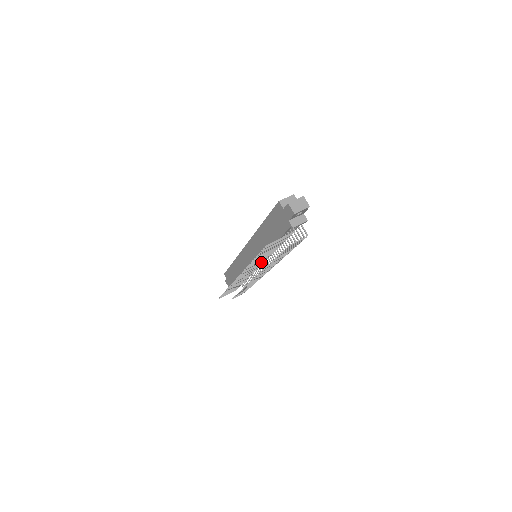
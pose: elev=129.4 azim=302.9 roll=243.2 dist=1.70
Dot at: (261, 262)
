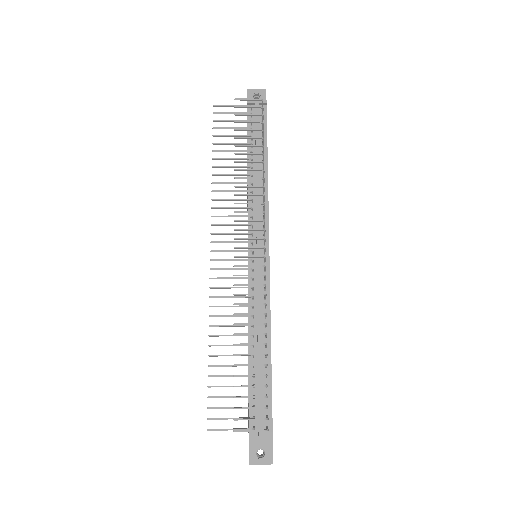
Dot at: (241, 207)
